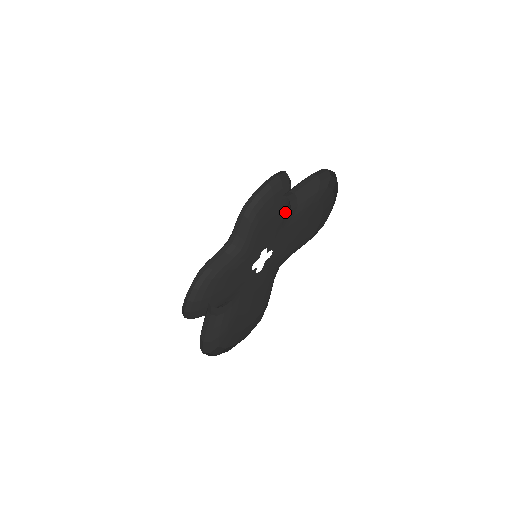
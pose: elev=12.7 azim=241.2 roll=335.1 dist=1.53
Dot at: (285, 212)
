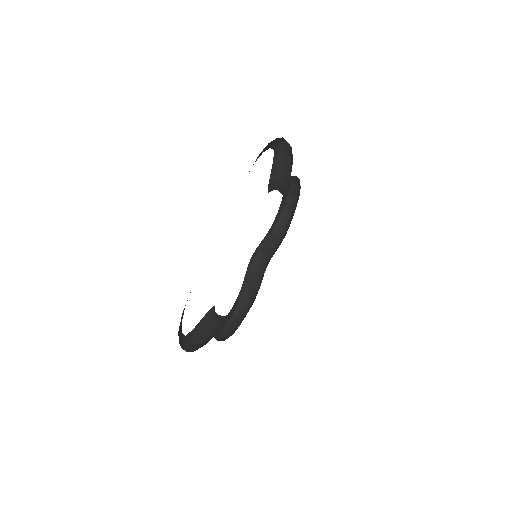
Dot at: occluded
